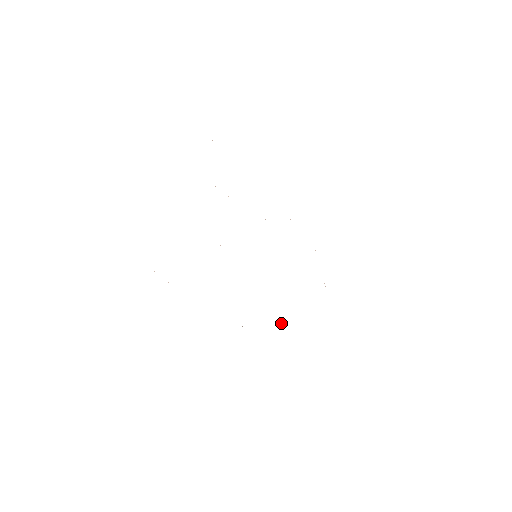
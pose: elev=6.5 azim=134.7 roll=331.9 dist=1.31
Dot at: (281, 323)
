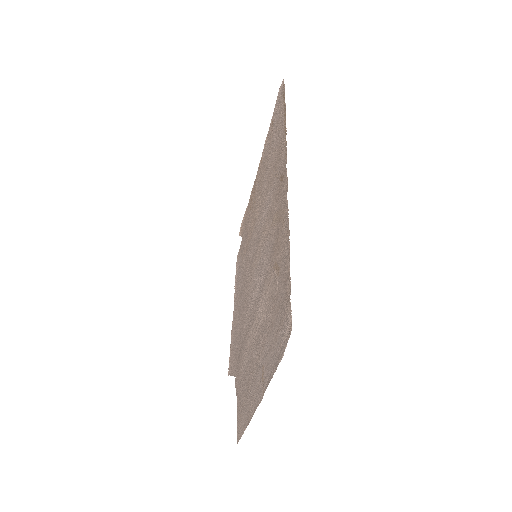
Dot at: (265, 288)
